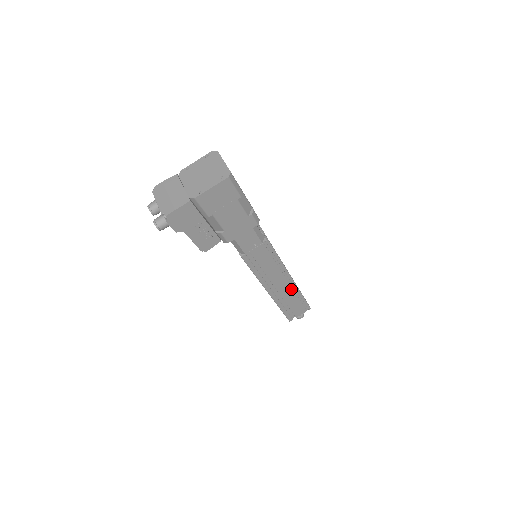
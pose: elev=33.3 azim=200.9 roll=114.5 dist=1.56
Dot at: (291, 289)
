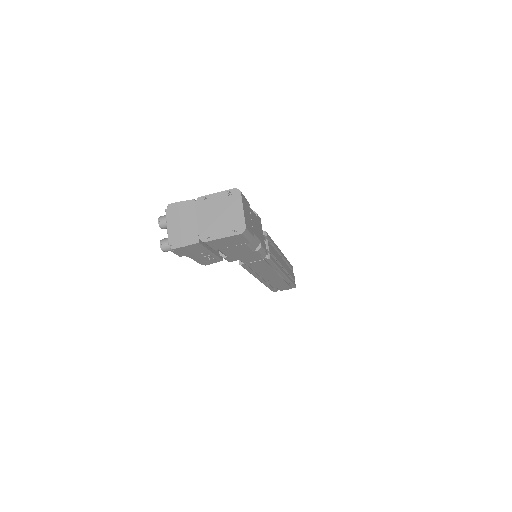
Dot at: (282, 279)
